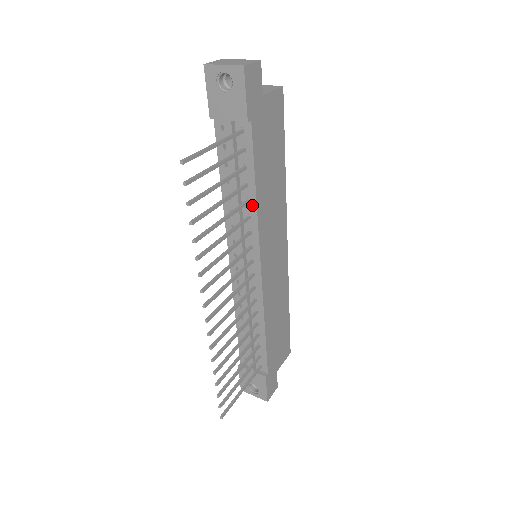
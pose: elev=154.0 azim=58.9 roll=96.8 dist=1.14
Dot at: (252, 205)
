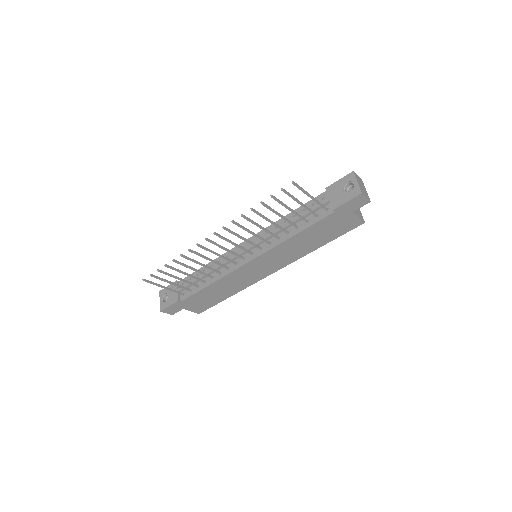
Dot at: (287, 236)
